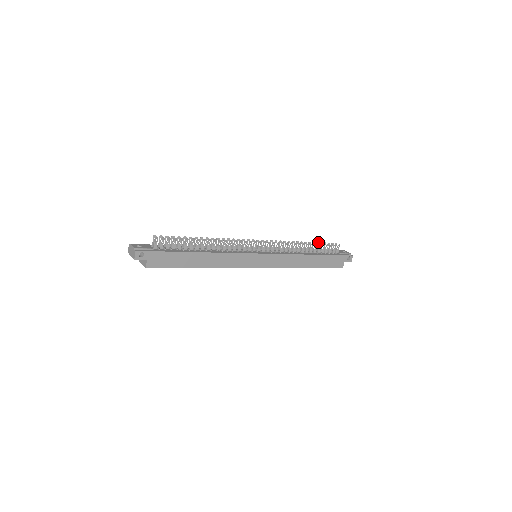
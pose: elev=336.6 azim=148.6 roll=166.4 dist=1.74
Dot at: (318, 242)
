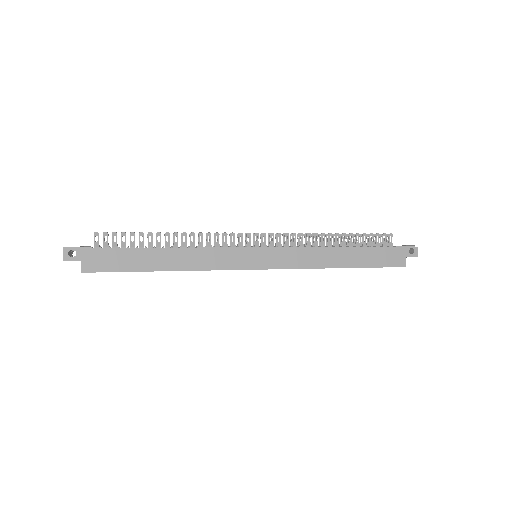
Dot at: (355, 234)
